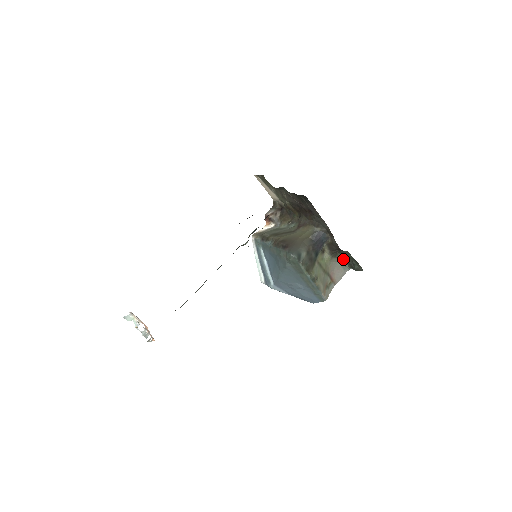
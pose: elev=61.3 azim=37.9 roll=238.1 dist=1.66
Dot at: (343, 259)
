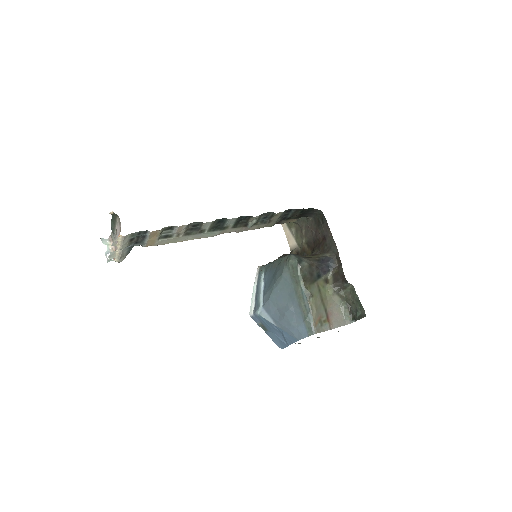
Dot at: (346, 304)
